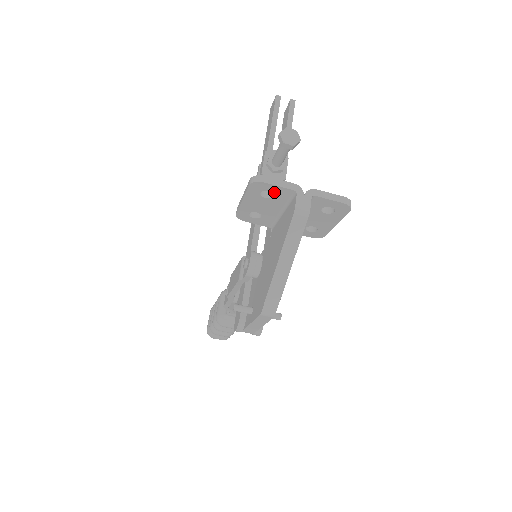
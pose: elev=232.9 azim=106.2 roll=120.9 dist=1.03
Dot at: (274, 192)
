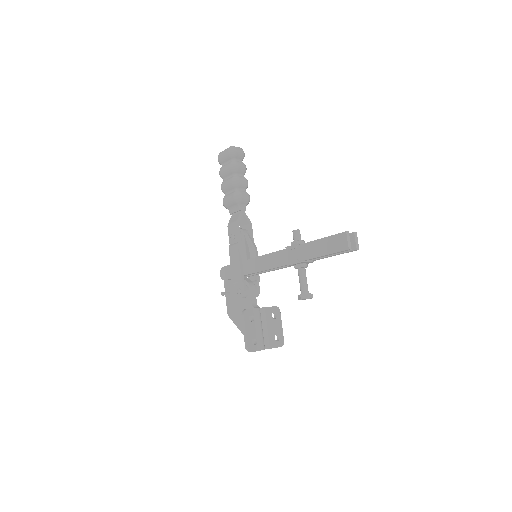
Dot at: (255, 345)
